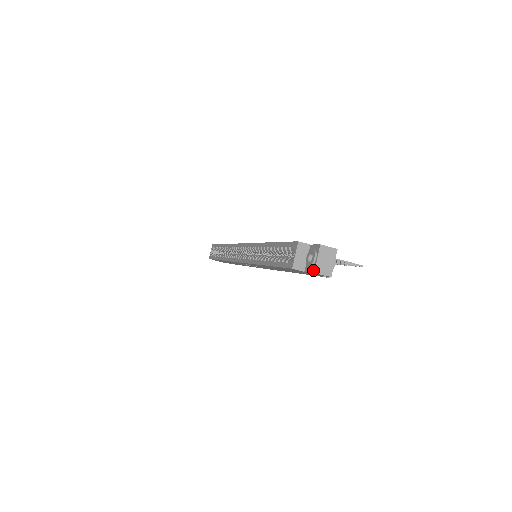
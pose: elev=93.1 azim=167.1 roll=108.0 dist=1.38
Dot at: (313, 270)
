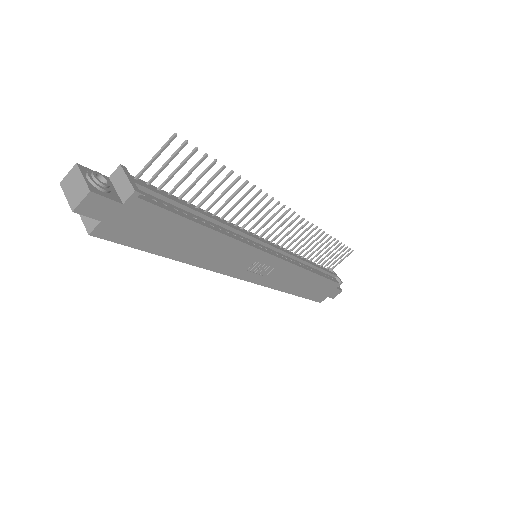
Dot at: (74, 211)
